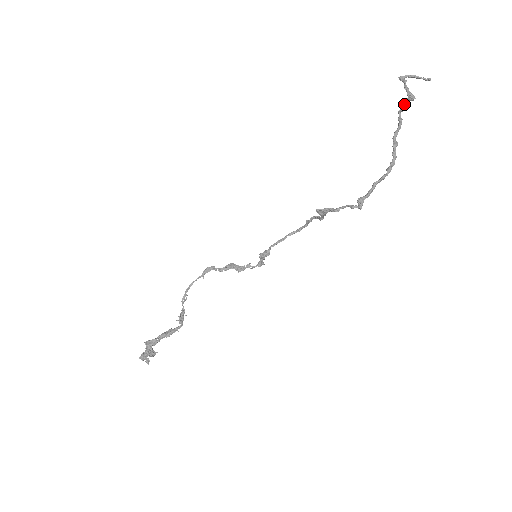
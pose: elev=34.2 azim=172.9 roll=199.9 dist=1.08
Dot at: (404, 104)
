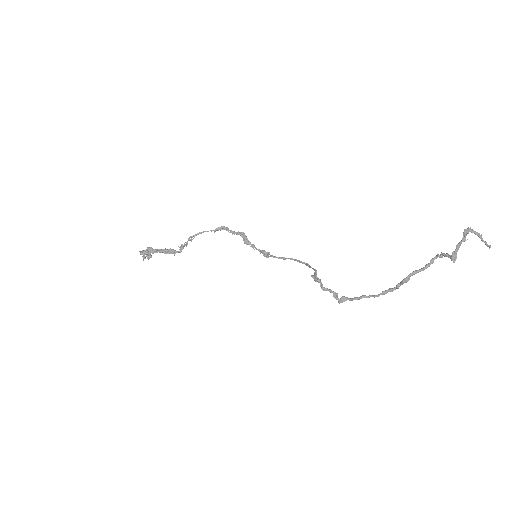
Dot at: (445, 256)
